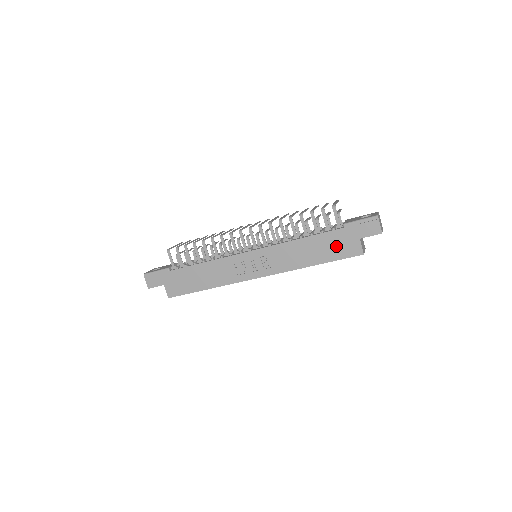
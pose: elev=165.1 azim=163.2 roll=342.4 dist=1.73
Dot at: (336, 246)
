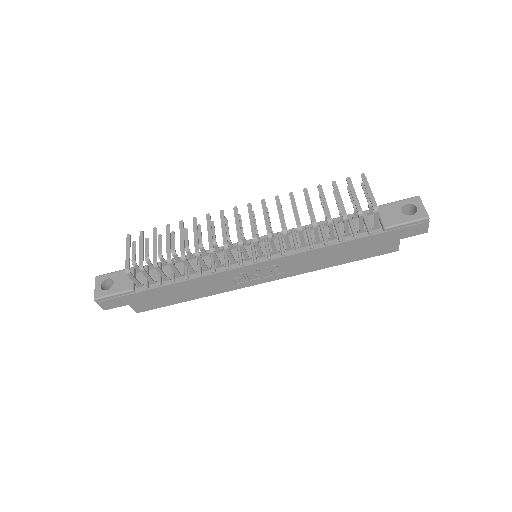
Dot at: (369, 248)
